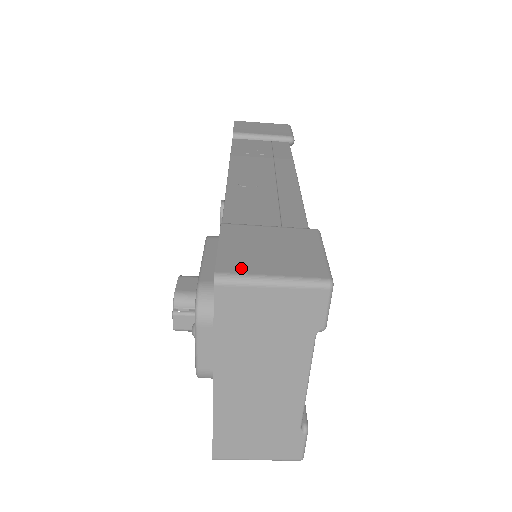
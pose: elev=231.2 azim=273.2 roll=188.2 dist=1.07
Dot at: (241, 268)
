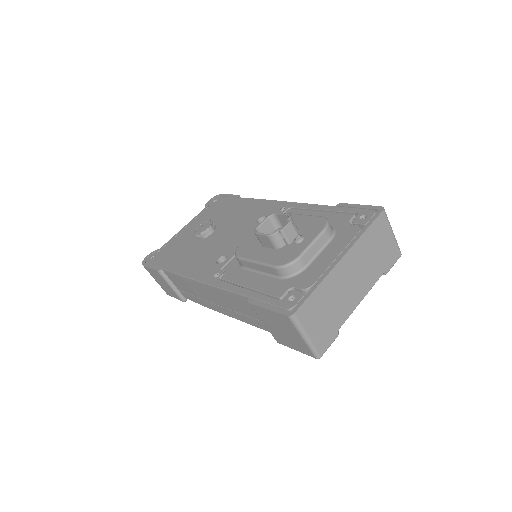
Dot at: occluded
